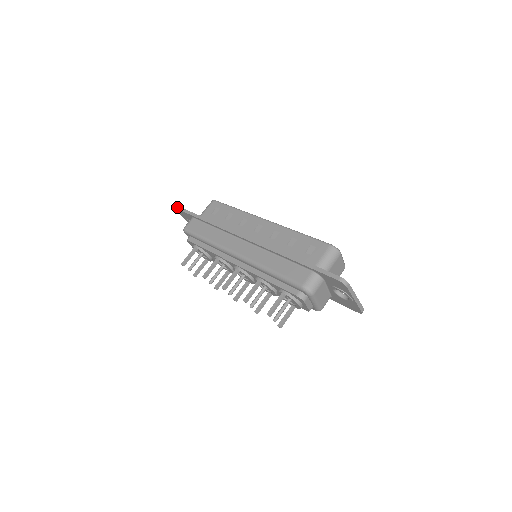
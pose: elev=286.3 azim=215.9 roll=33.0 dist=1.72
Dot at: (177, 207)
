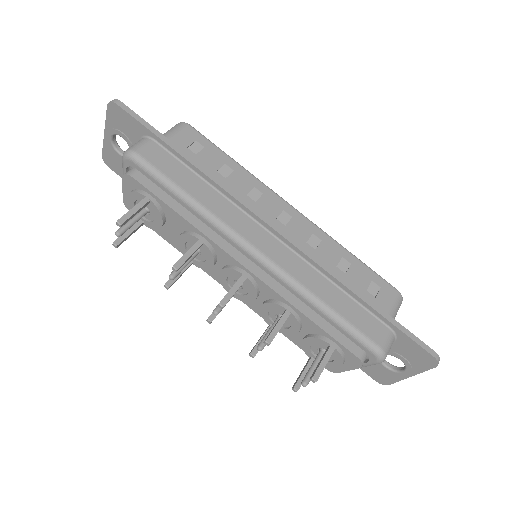
Dot at: (116, 100)
